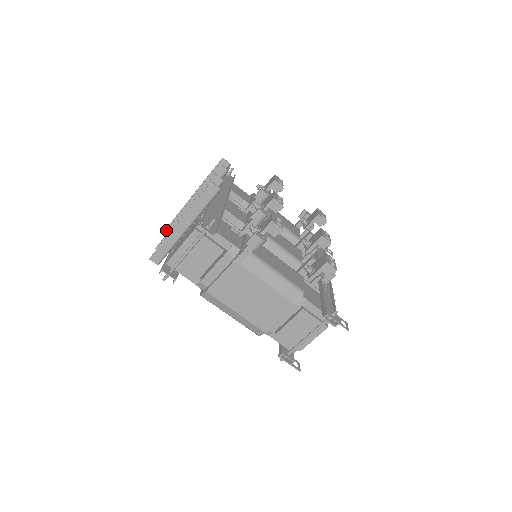
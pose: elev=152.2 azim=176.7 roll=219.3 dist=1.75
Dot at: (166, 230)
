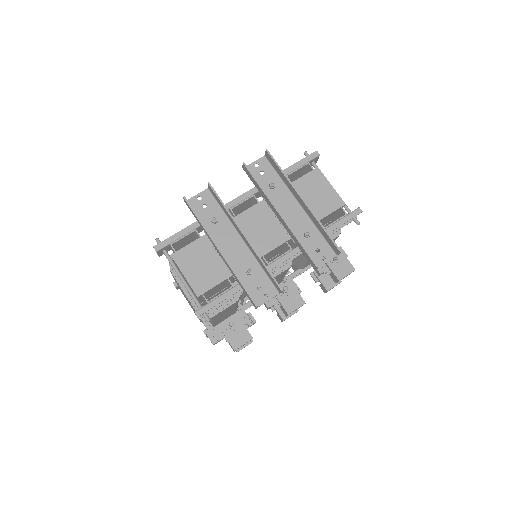
Dot at: (248, 169)
